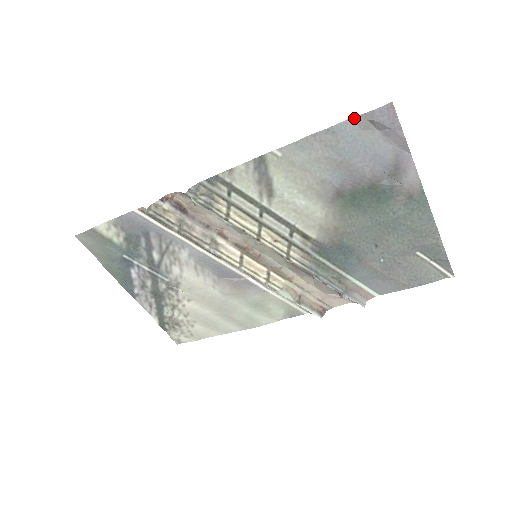
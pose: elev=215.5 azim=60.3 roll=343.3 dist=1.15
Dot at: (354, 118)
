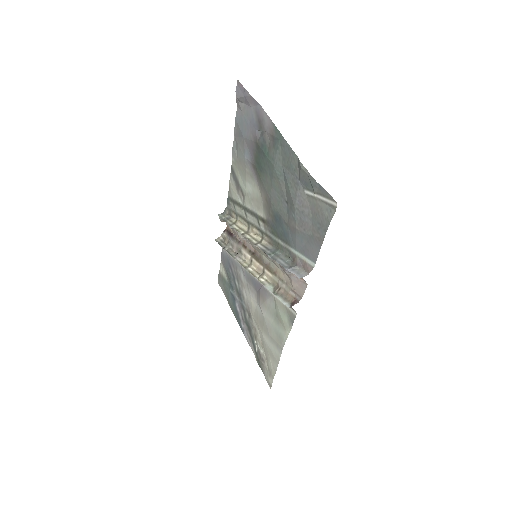
Dot at: (238, 106)
